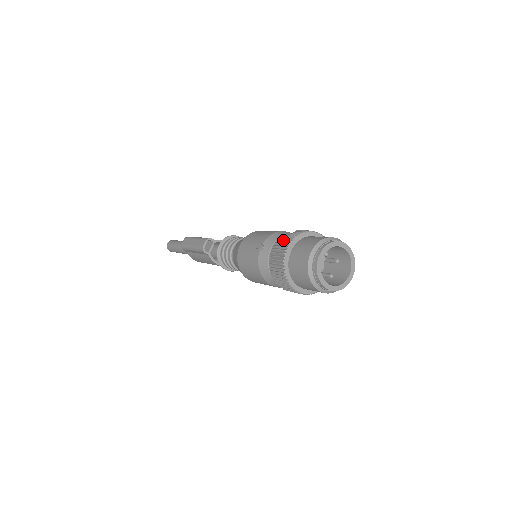
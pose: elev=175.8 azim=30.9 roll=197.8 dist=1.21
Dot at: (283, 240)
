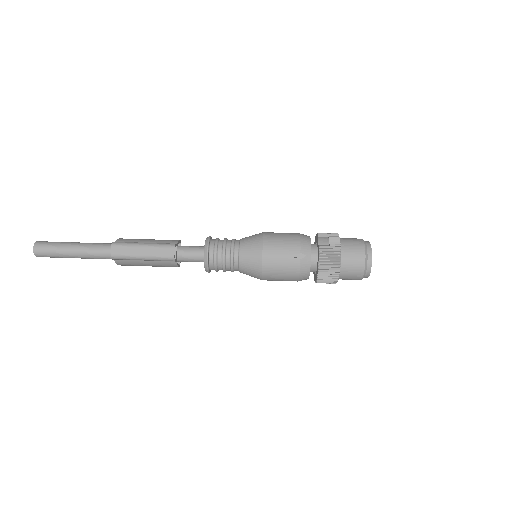
Dot at: (330, 249)
